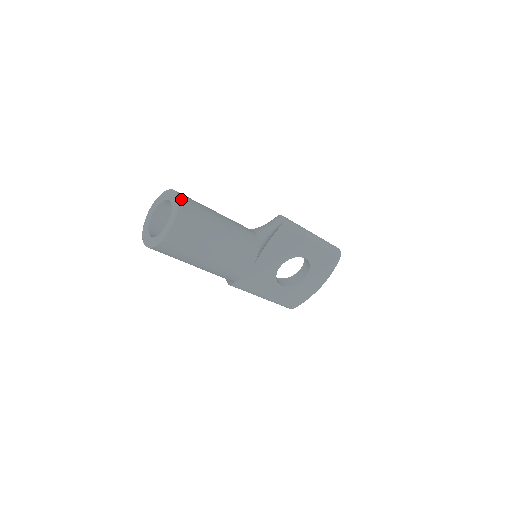
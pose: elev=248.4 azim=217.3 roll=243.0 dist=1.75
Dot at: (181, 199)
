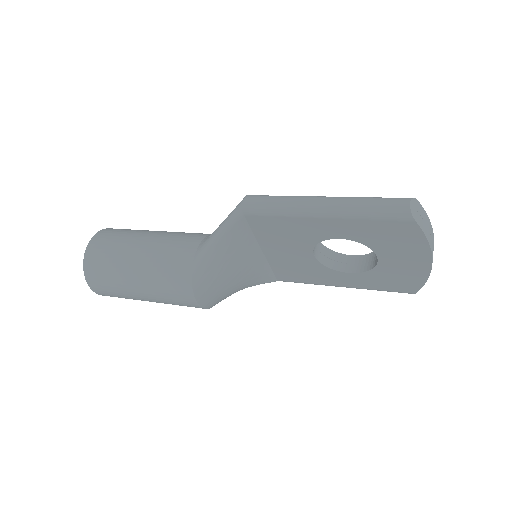
Dot at: (88, 251)
